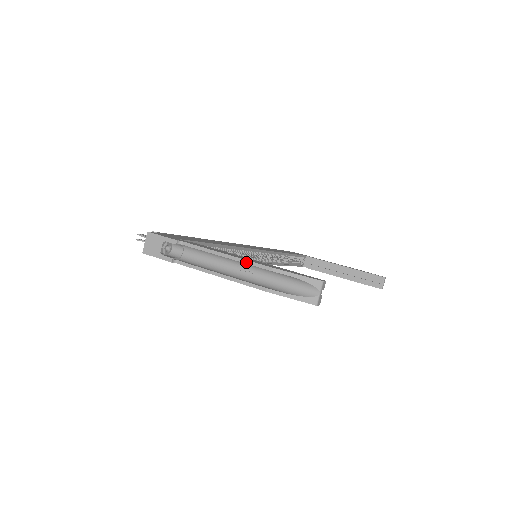
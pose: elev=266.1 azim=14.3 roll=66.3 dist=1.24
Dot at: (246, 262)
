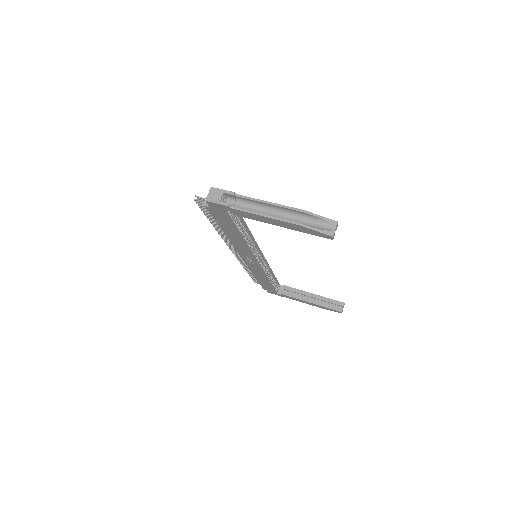
Dot at: (285, 207)
